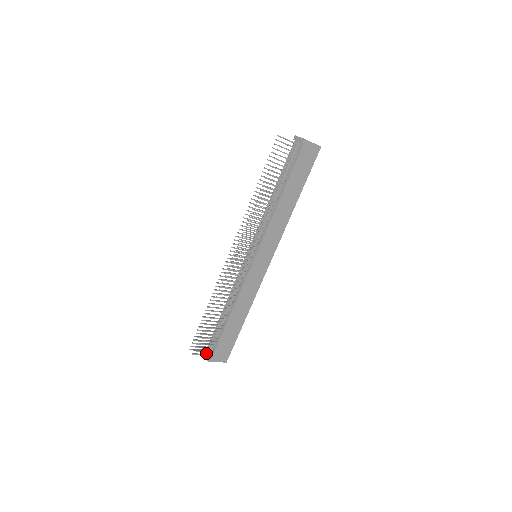
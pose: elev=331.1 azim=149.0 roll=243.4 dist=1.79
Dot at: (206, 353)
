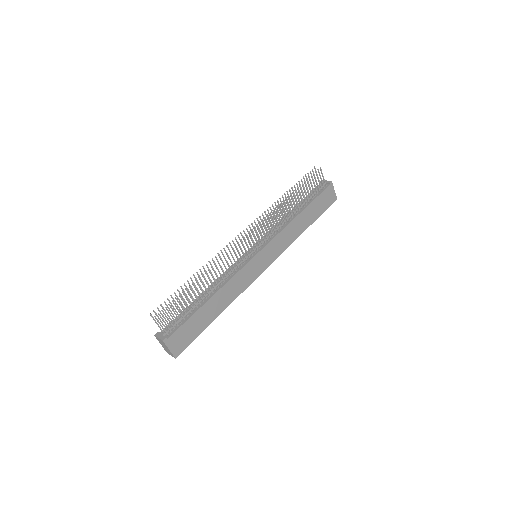
Dot at: (161, 333)
